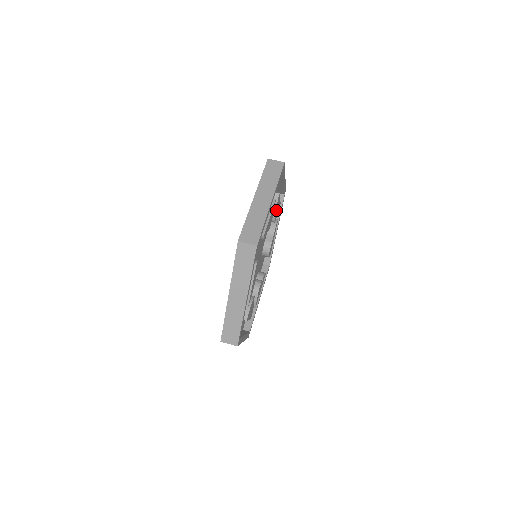
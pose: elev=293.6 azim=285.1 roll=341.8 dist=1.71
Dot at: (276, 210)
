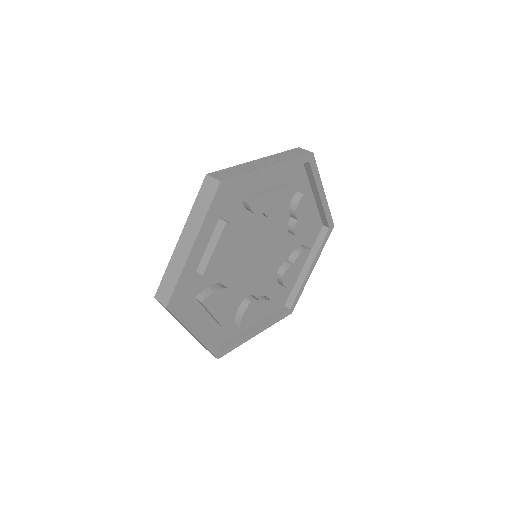
Dot at: (298, 216)
